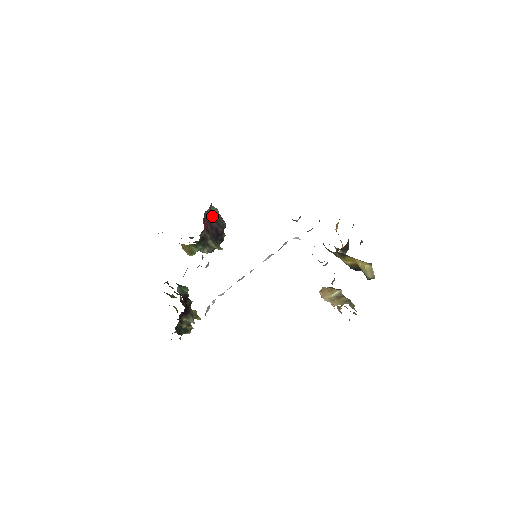
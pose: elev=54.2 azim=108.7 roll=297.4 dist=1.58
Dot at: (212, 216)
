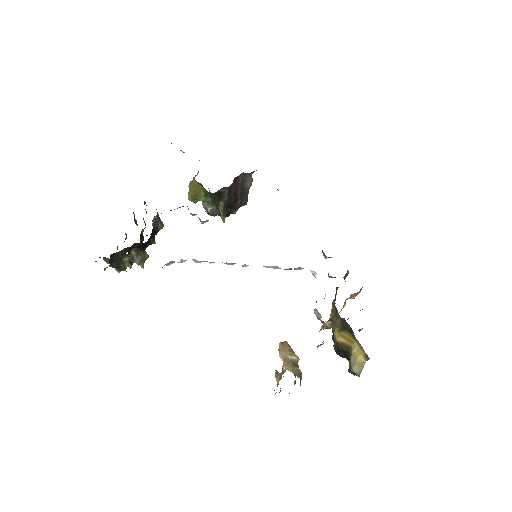
Dot at: (244, 183)
